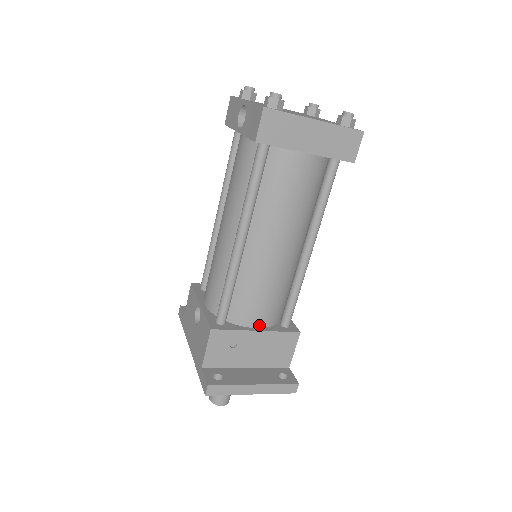
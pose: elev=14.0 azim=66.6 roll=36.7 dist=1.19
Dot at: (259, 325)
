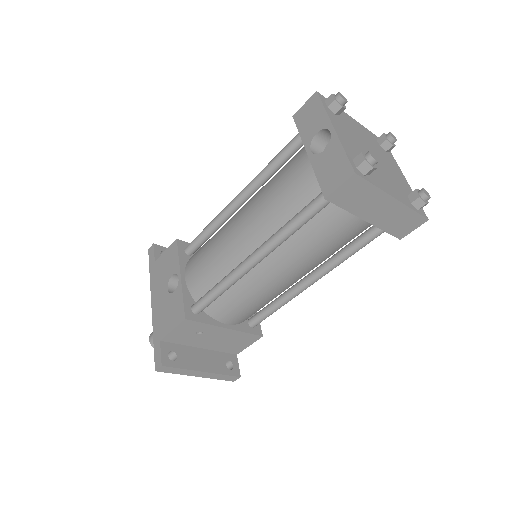
Dot at: (230, 322)
